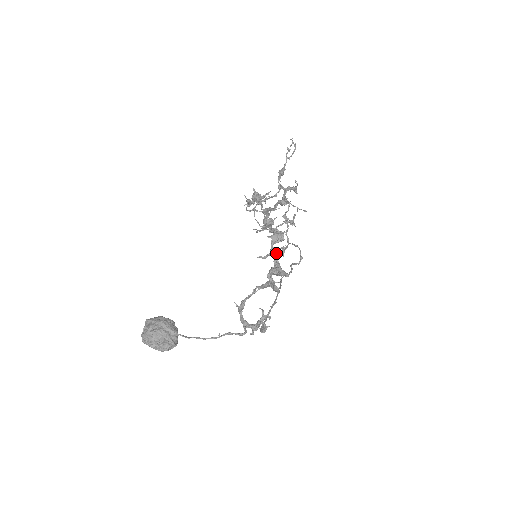
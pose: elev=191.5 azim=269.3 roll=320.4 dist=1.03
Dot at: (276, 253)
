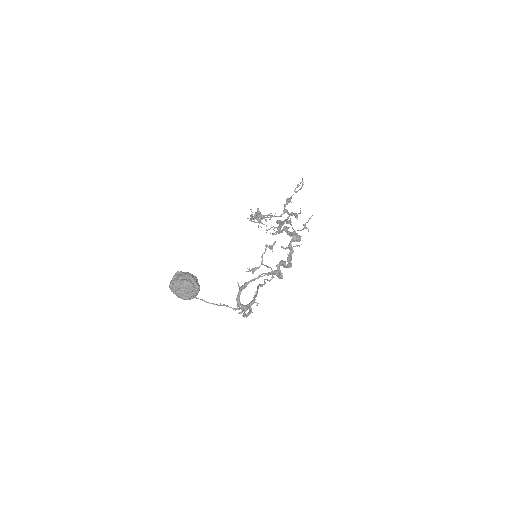
Dot at: (292, 249)
